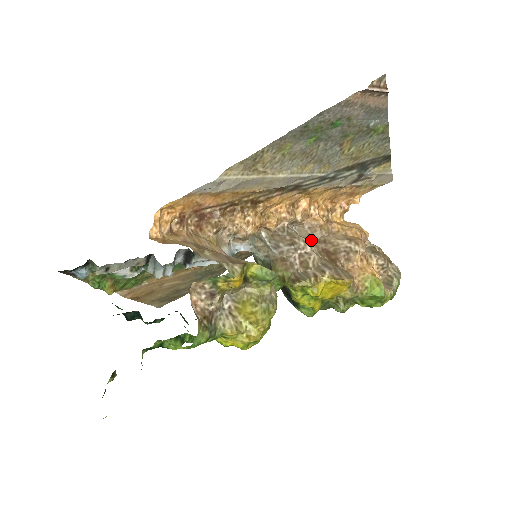
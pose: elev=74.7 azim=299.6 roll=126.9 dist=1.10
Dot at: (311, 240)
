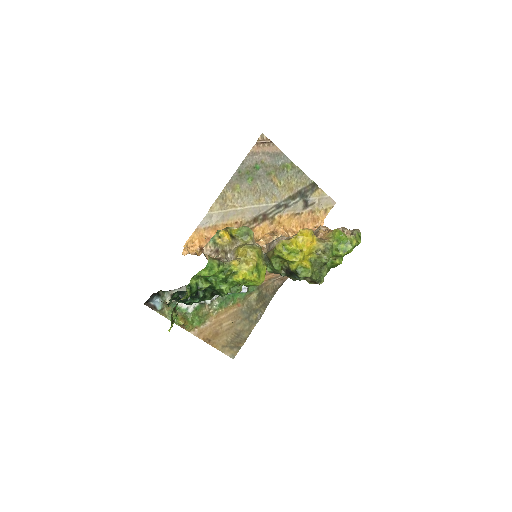
Dot at: occluded
